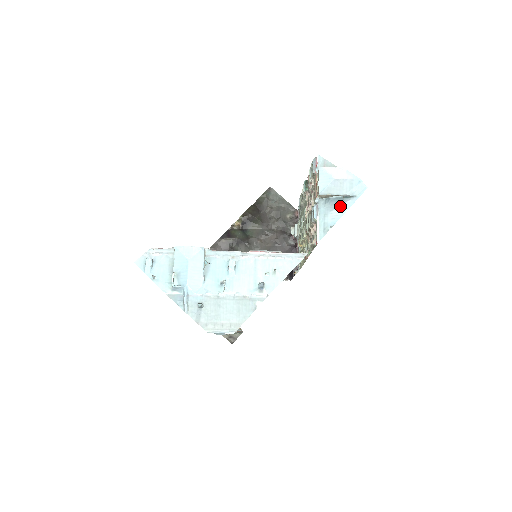
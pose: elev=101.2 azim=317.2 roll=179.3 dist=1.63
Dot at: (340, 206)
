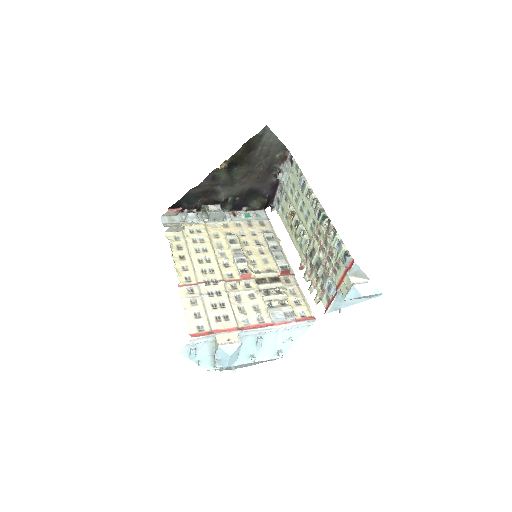
Dot at: (355, 299)
